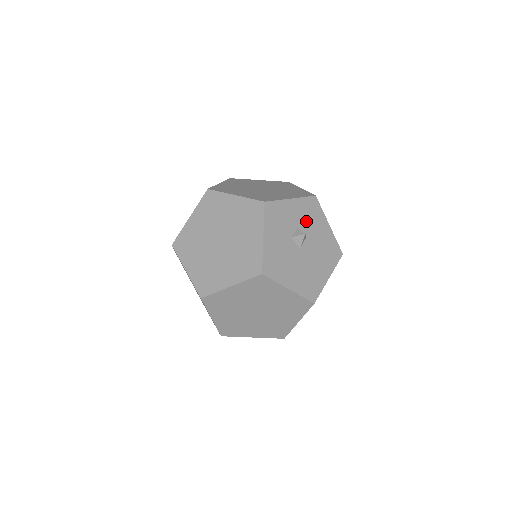
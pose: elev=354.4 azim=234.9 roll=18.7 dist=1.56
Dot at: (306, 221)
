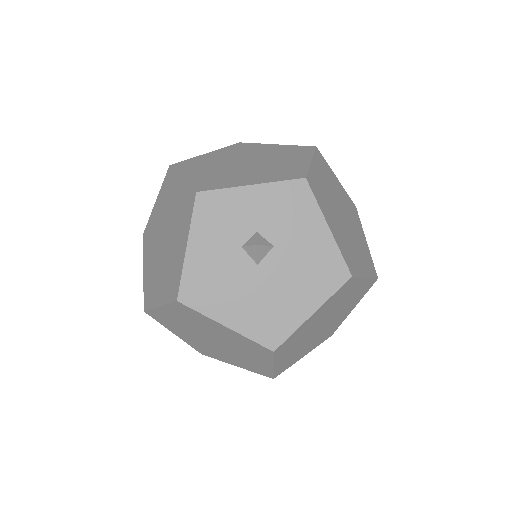
Dot at: (277, 221)
